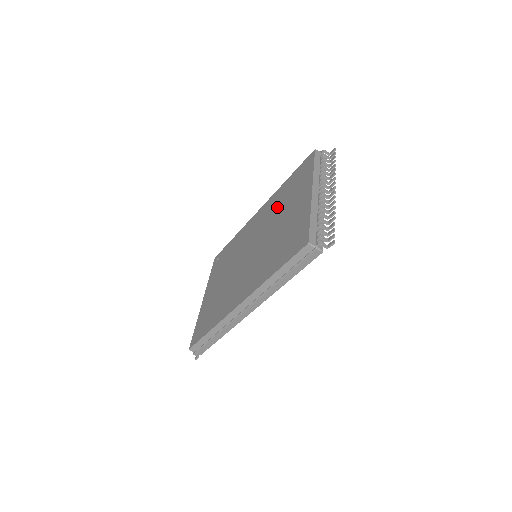
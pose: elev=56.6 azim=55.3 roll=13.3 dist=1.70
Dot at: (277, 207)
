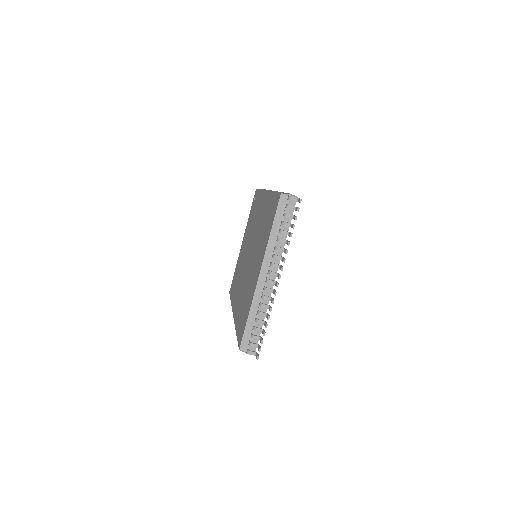
Dot at: (261, 229)
